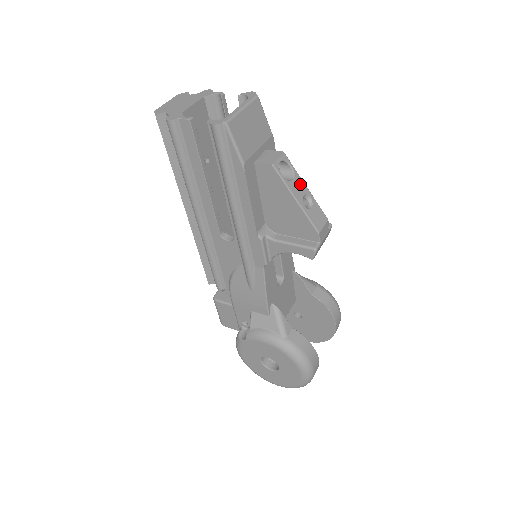
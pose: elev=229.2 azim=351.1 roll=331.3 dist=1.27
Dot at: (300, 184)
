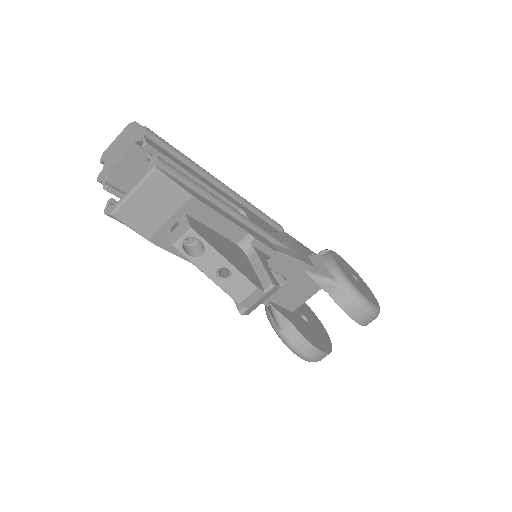
Dot at: (214, 258)
